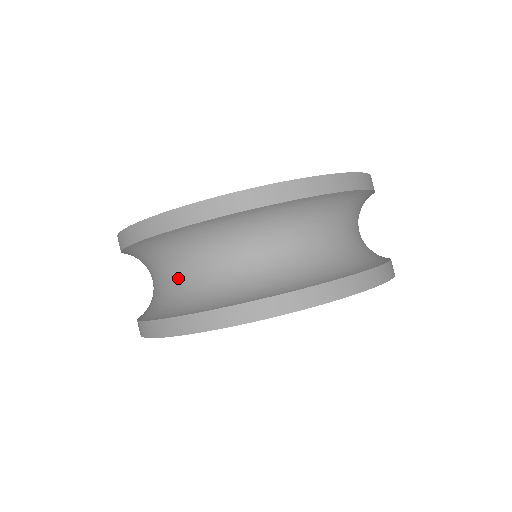
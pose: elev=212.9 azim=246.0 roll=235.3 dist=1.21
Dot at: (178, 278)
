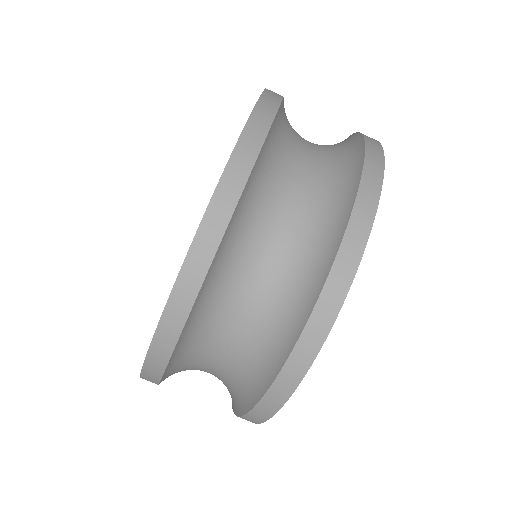
Dot at: (214, 375)
